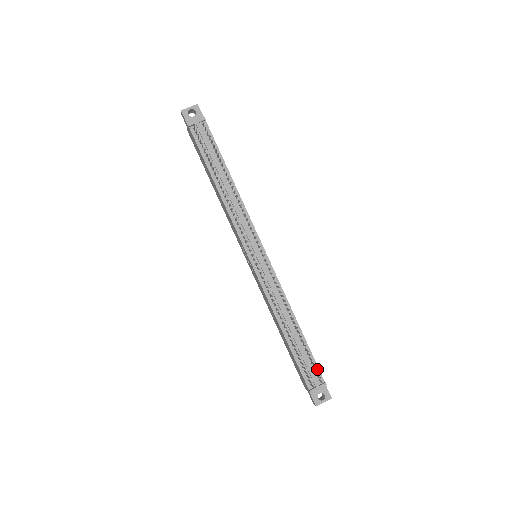
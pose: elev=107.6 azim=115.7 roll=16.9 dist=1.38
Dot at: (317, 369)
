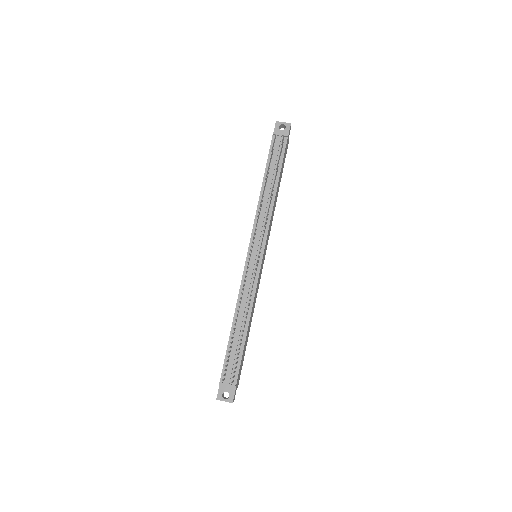
Dot at: (237, 371)
